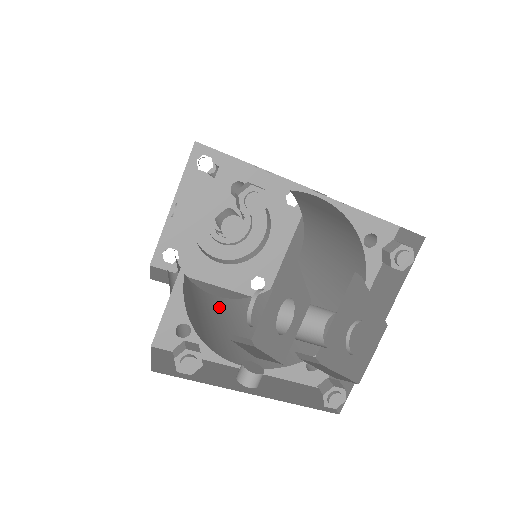
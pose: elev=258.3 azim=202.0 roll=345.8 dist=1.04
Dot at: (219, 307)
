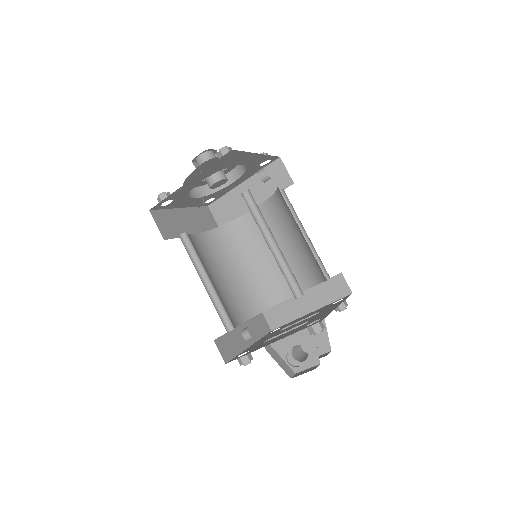
Dot at: (205, 254)
